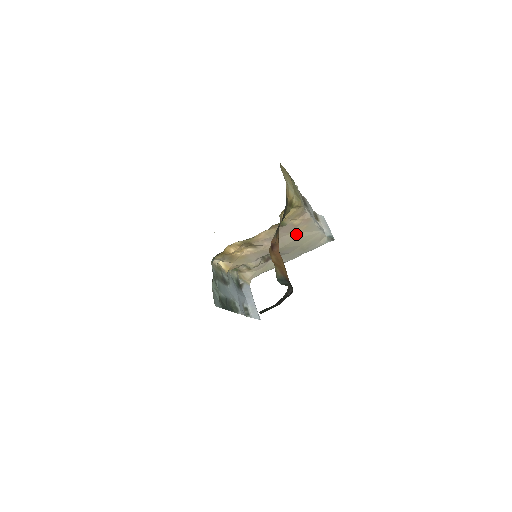
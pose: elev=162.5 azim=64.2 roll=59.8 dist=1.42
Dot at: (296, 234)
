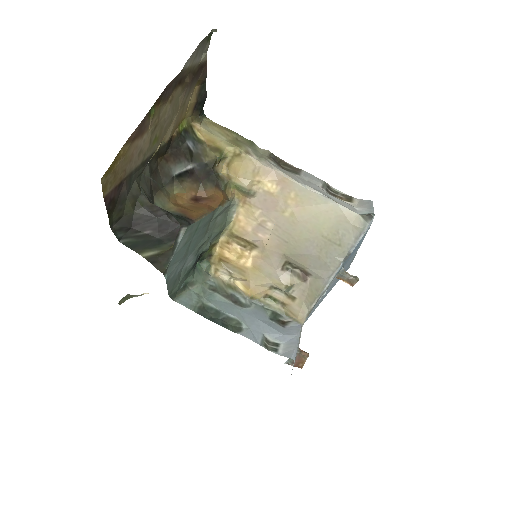
Dot at: (293, 213)
